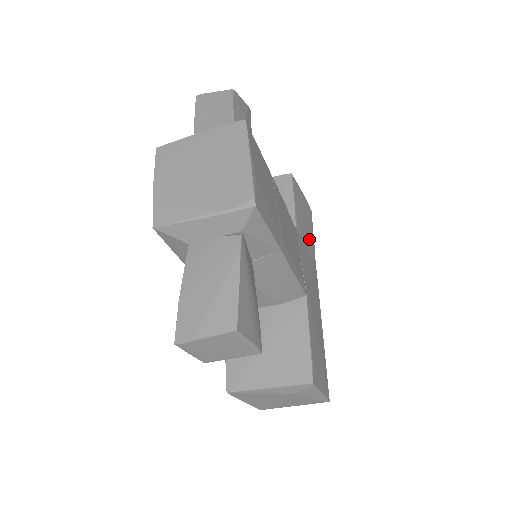
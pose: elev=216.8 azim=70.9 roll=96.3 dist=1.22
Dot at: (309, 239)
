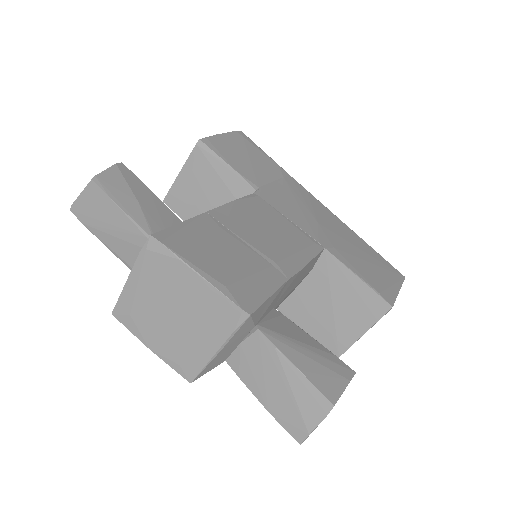
Dot at: (268, 169)
